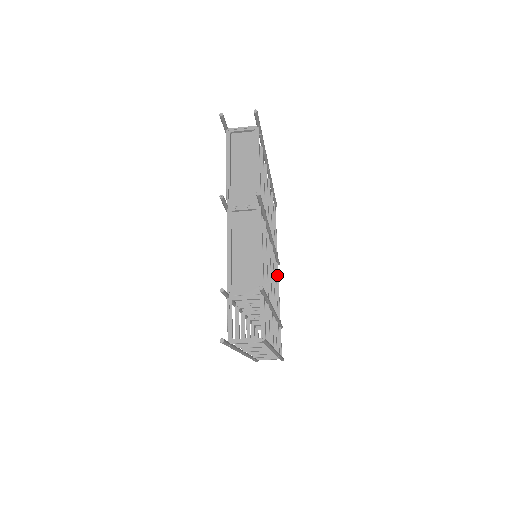
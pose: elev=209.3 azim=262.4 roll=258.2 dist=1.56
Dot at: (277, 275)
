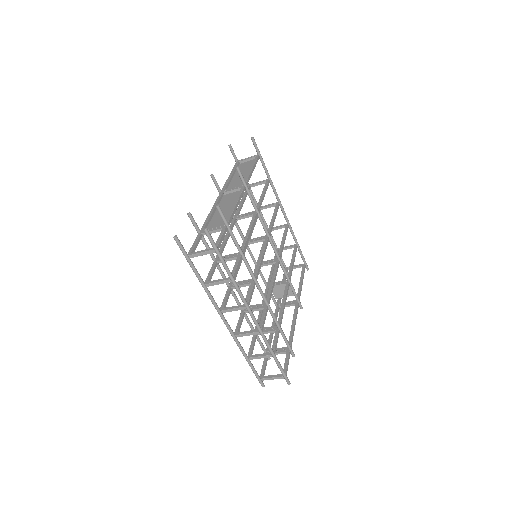
Dot at: (295, 311)
